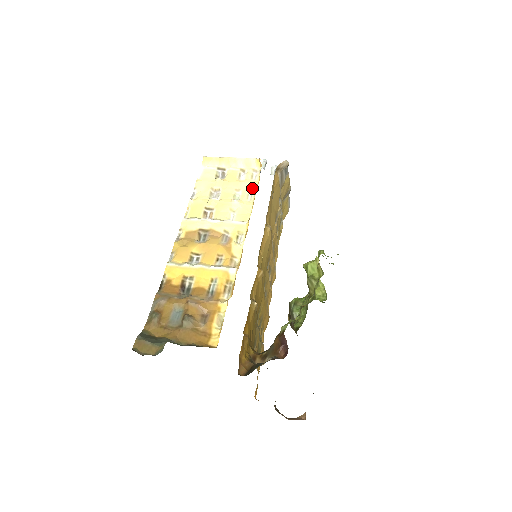
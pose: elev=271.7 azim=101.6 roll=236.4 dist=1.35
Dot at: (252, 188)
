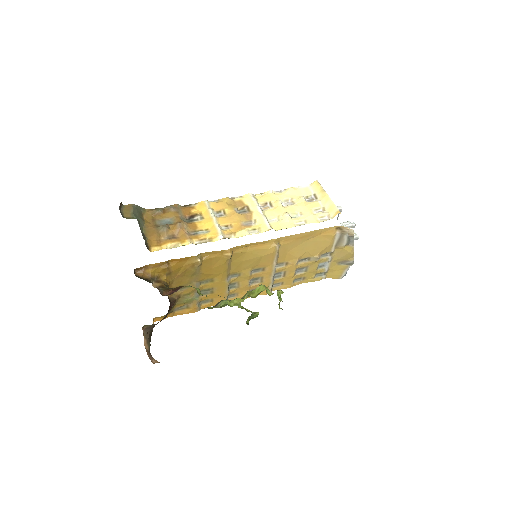
Dot at: (309, 221)
